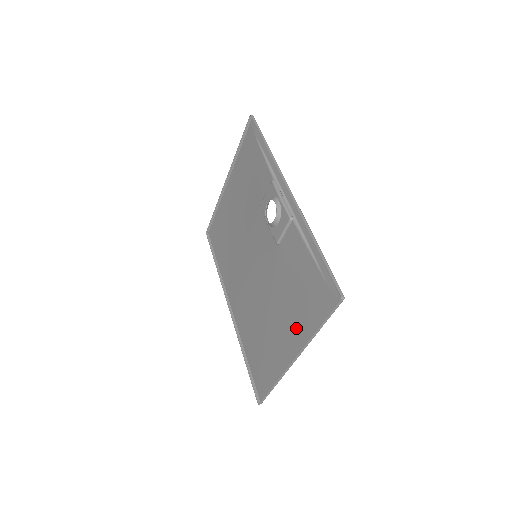
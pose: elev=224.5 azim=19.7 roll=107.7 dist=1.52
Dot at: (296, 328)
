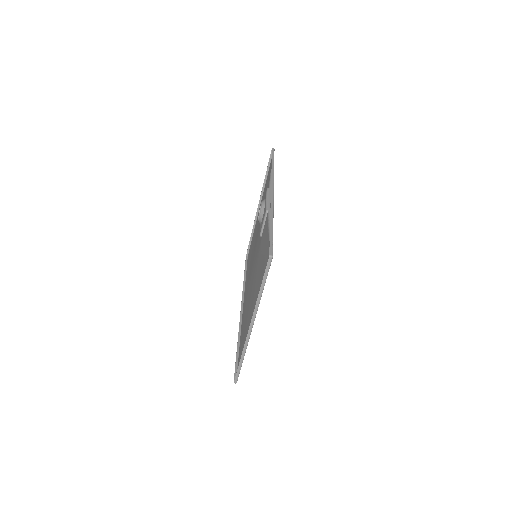
Dot at: (256, 300)
